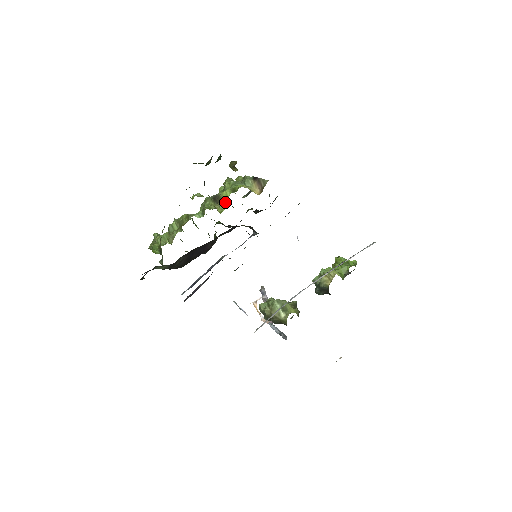
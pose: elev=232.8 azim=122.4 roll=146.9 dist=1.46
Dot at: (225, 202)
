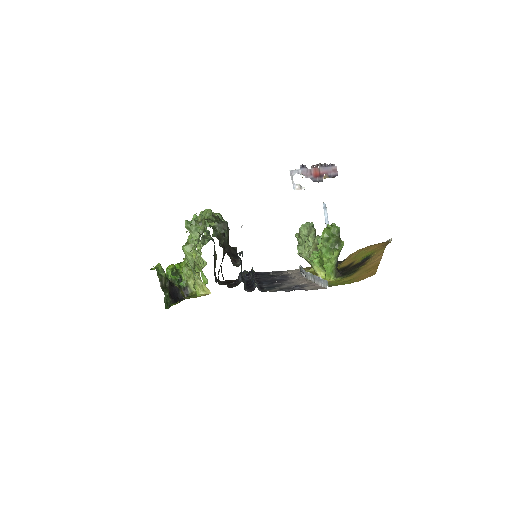
Dot at: occluded
